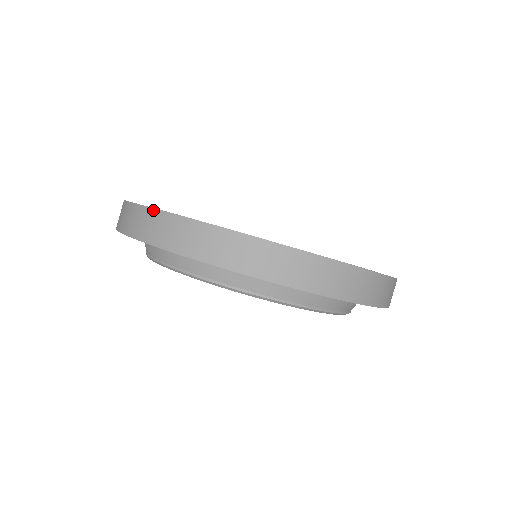
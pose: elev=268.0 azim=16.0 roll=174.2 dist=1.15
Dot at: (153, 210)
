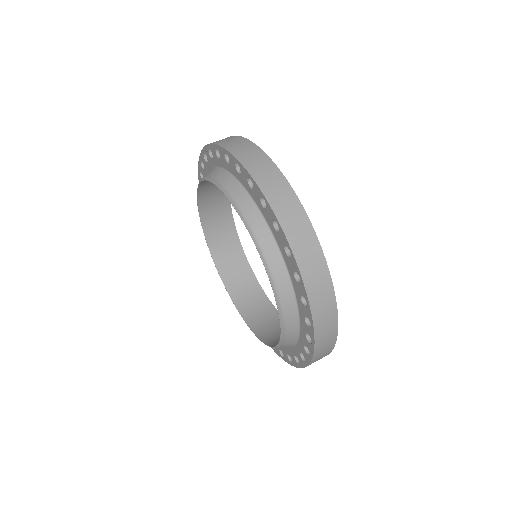
Dot at: (290, 187)
